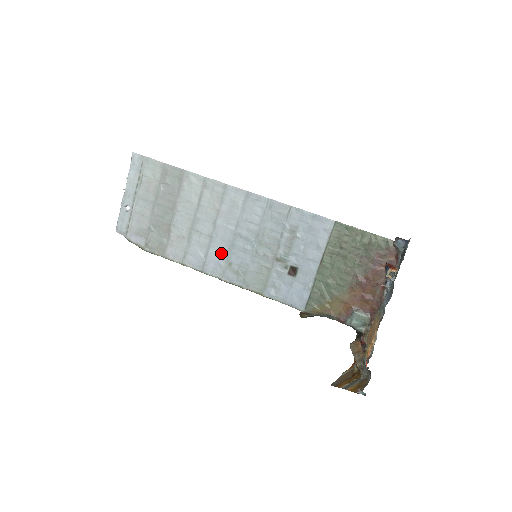
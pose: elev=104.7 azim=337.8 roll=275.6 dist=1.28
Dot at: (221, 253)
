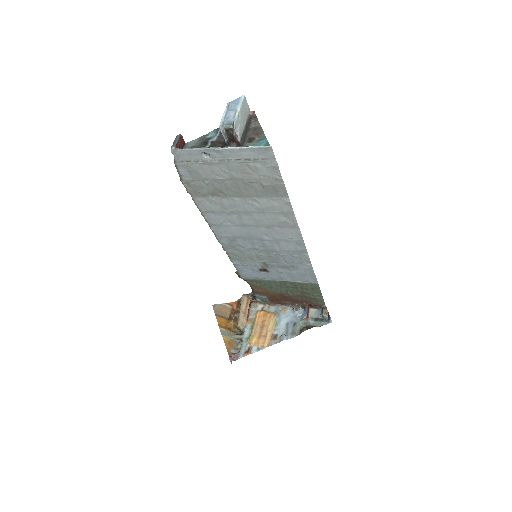
Dot at: (237, 234)
